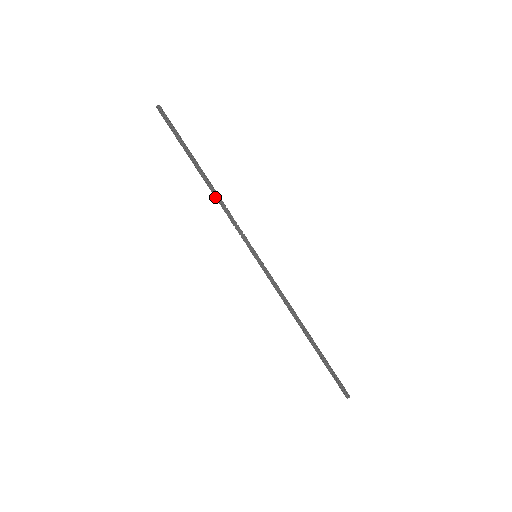
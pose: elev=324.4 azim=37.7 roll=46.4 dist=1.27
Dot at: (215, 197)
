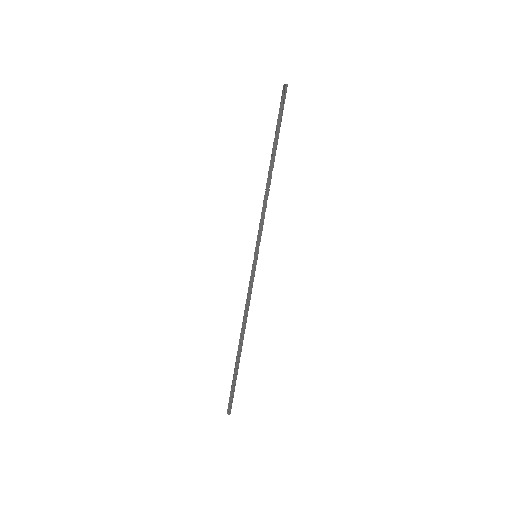
Dot at: (268, 188)
